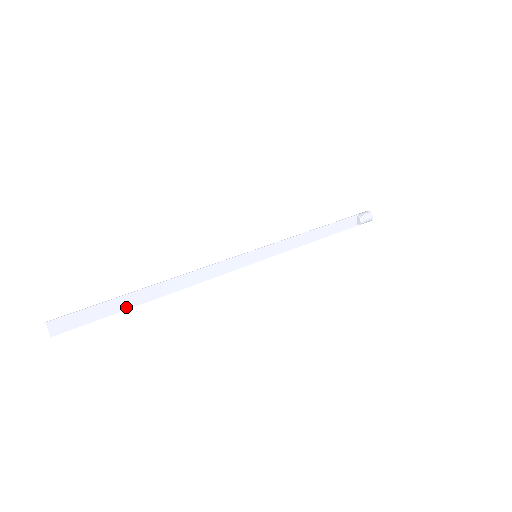
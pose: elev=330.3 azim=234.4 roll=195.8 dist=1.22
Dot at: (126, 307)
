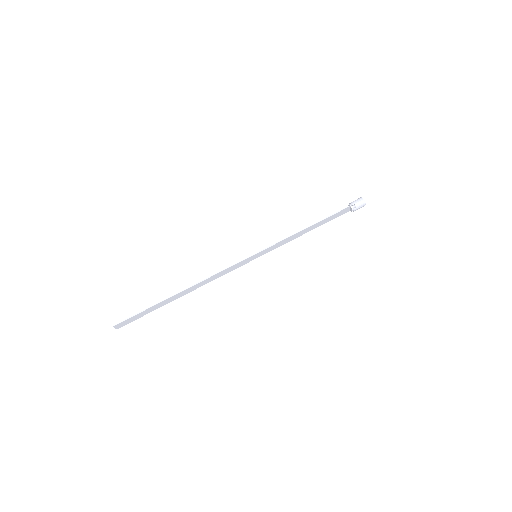
Dot at: (161, 306)
